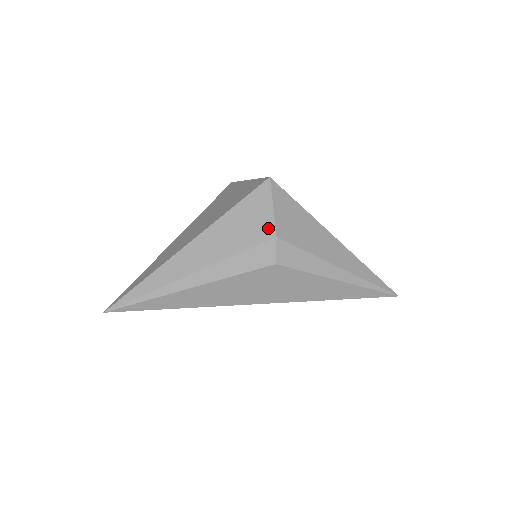
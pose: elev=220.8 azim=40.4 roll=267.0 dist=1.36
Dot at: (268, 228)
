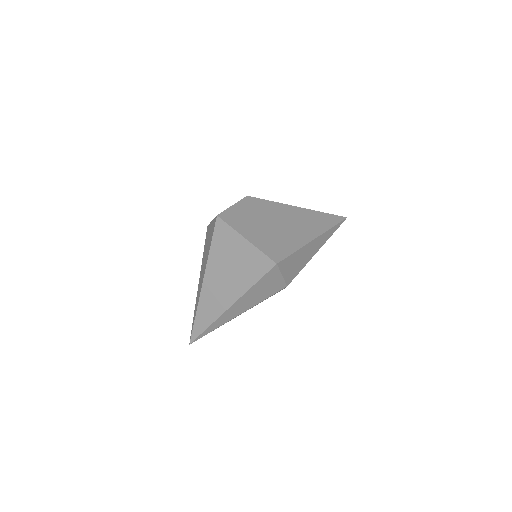
Dot at: (281, 285)
